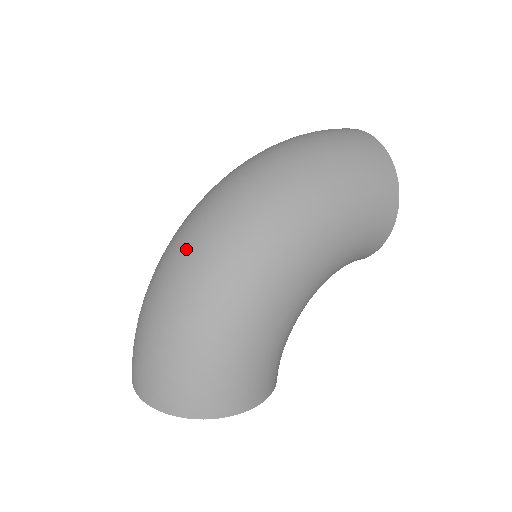
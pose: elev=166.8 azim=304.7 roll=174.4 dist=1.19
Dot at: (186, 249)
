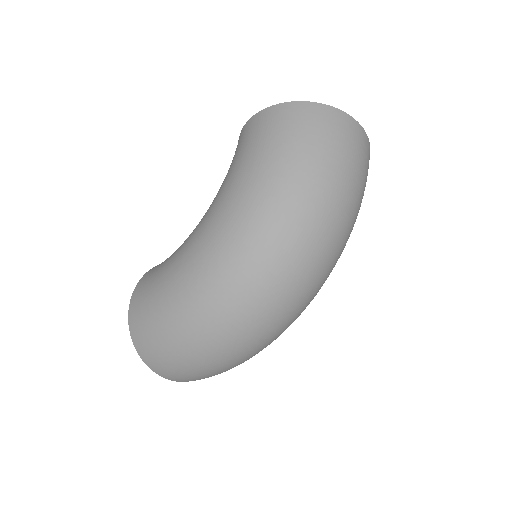
Dot at: (268, 330)
